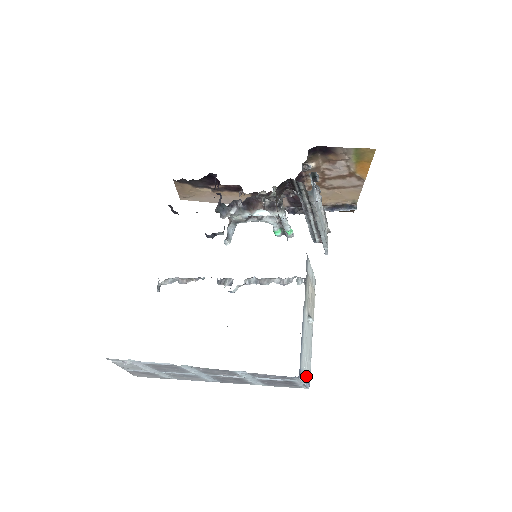
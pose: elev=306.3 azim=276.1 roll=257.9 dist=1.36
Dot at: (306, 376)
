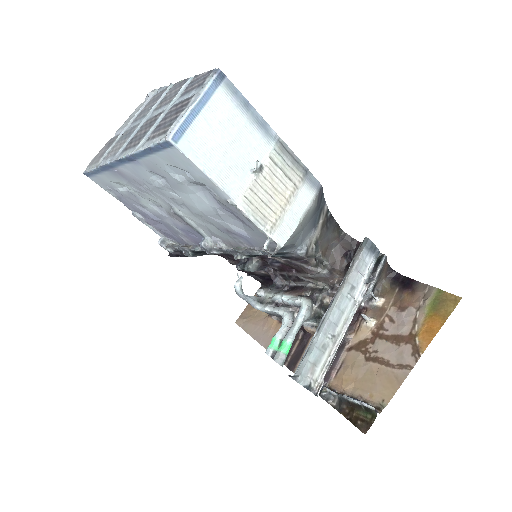
Dot at: (197, 120)
